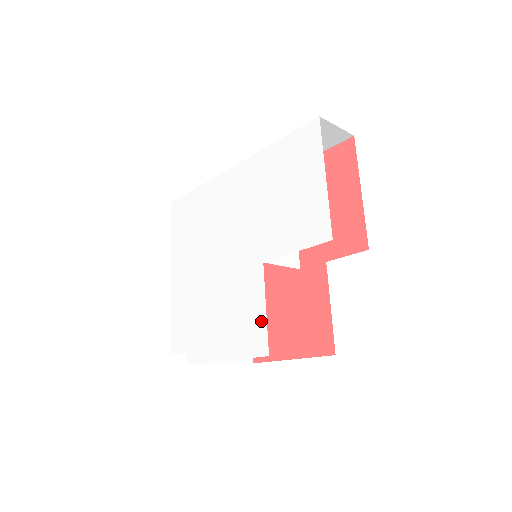
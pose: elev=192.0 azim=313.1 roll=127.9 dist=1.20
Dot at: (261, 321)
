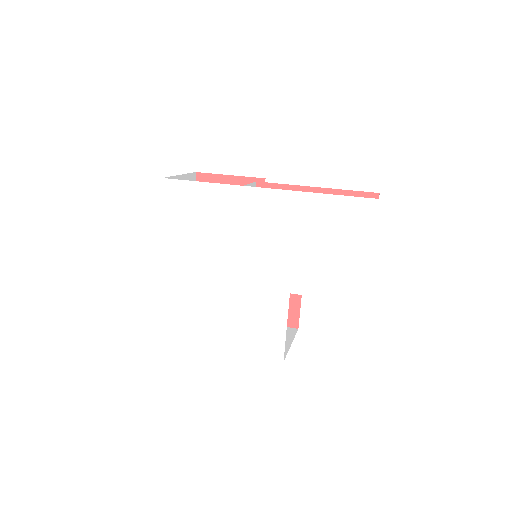
Dot at: (280, 336)
